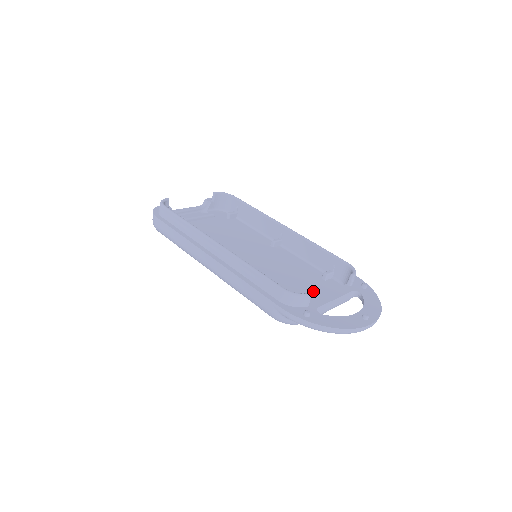
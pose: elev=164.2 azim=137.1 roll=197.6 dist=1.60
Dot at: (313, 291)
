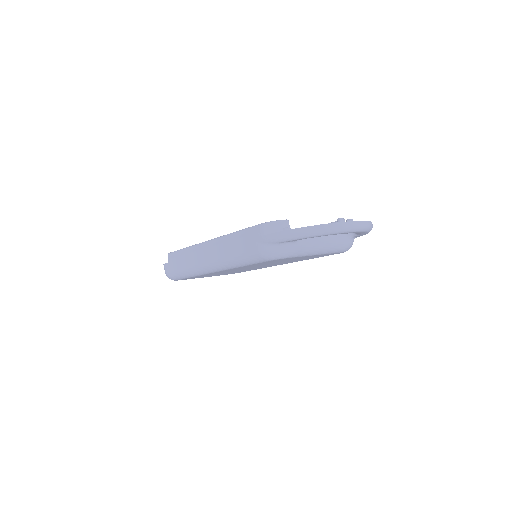
Dot at: occluded
